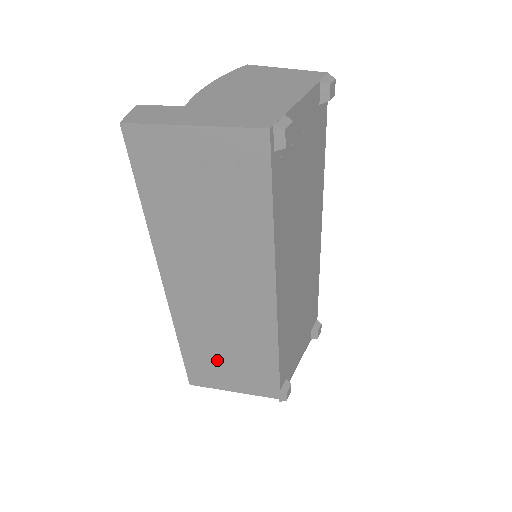
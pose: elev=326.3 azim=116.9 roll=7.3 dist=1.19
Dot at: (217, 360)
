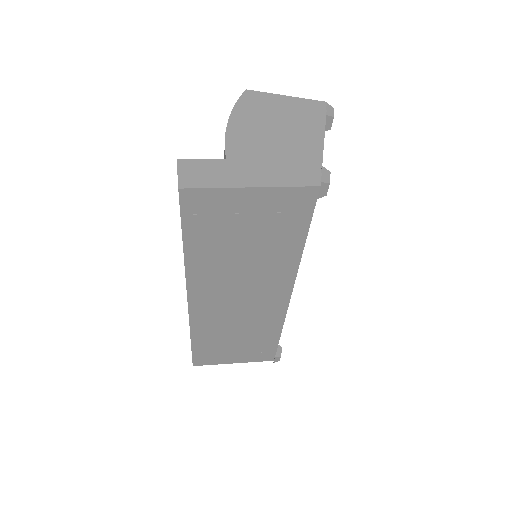
Dot at: (224, 345)
